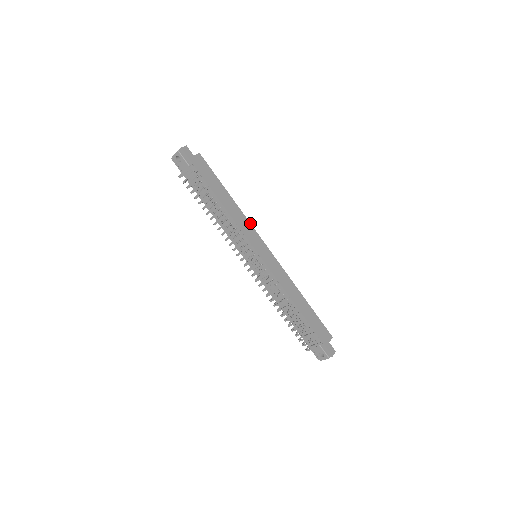
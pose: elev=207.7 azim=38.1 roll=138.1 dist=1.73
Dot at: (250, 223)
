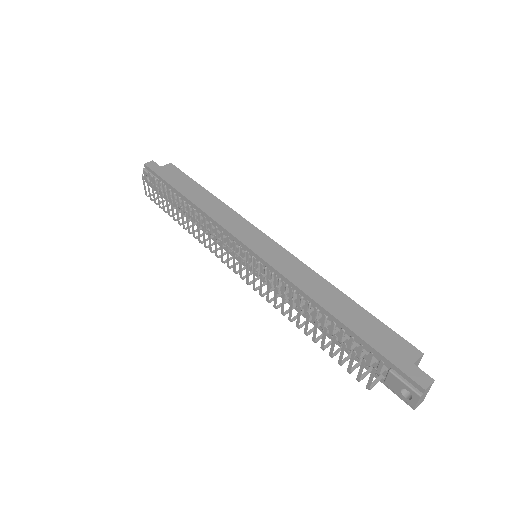
Dot at: (240, 215)
